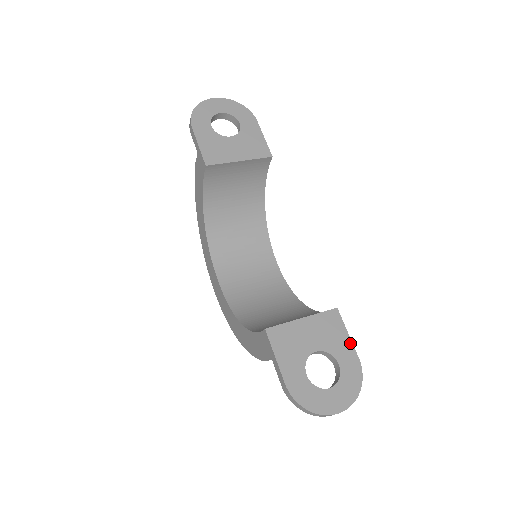
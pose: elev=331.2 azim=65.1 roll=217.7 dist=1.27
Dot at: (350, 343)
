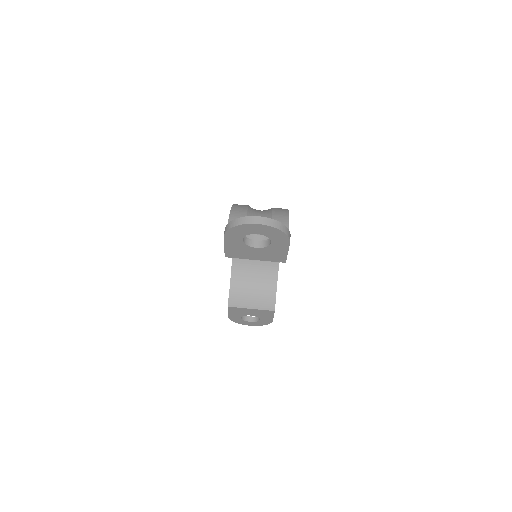
Dot at: (272, 318)
